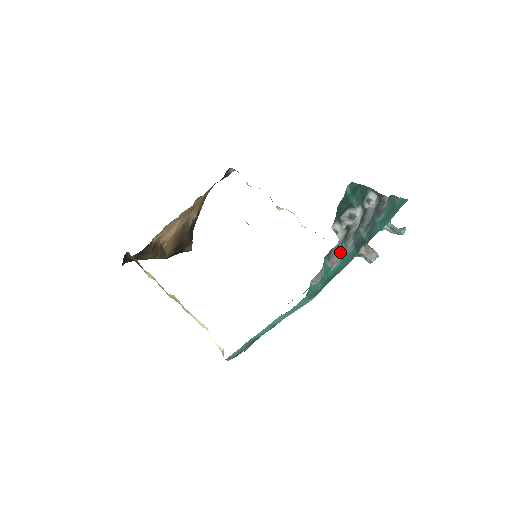
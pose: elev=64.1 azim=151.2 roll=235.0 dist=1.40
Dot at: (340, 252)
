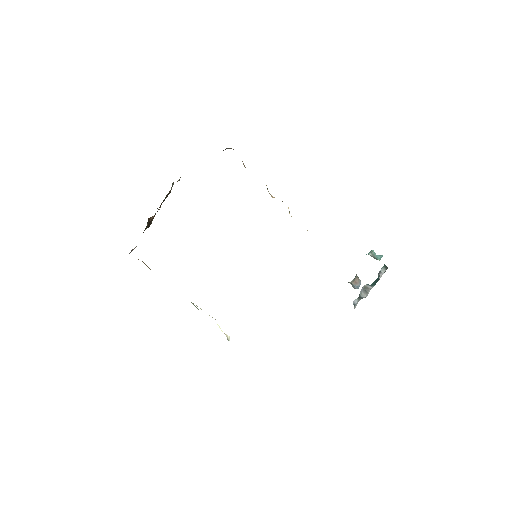
Dot at: occluded
